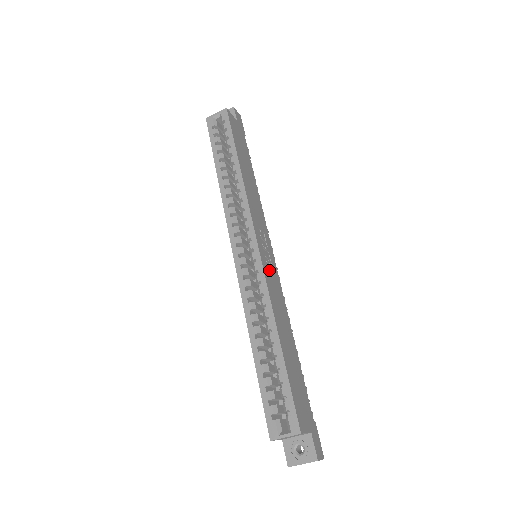
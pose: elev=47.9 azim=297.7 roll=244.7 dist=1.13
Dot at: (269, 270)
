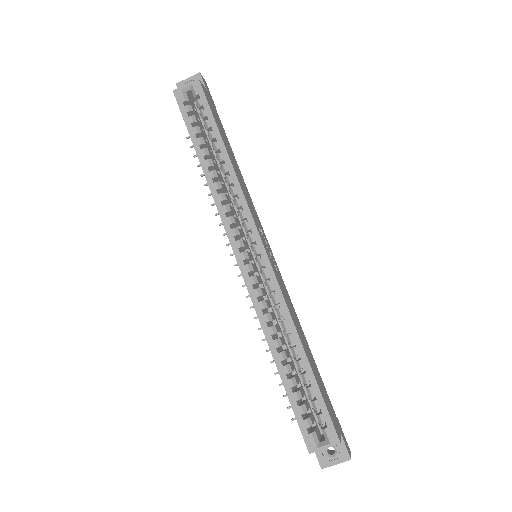
Dot at: (277, 274)
